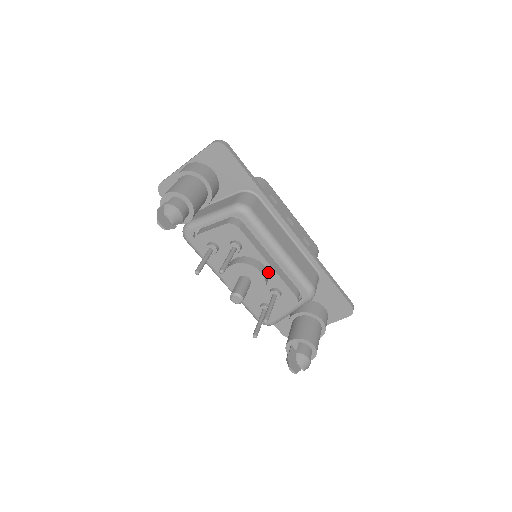
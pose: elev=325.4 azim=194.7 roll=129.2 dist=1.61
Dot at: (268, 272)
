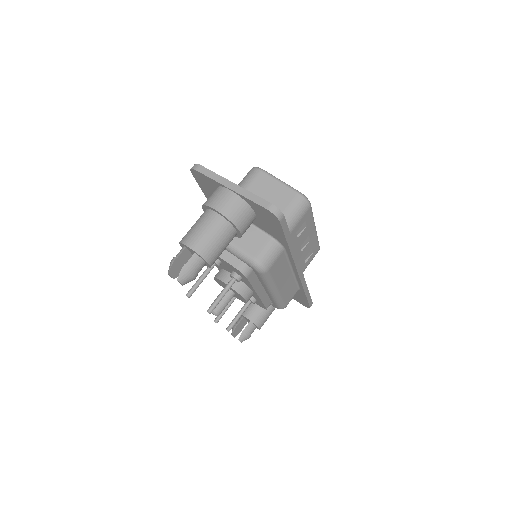
Dot at: (254, 294)
